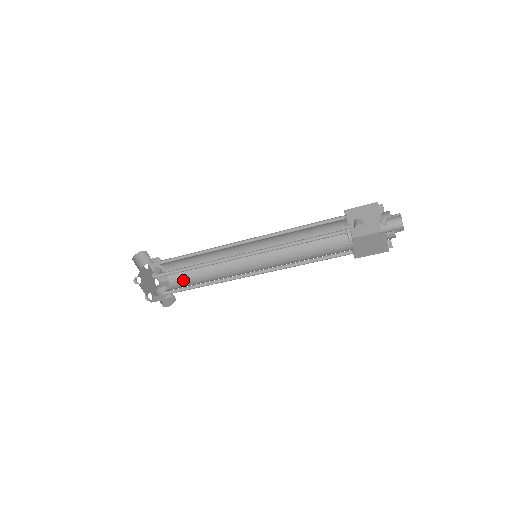
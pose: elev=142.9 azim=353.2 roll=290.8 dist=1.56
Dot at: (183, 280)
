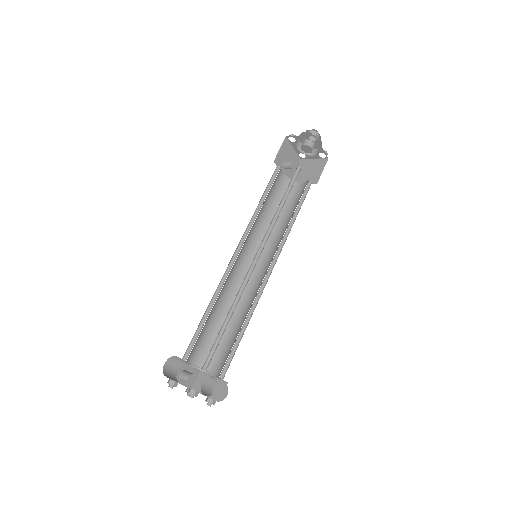
Dot at: (215, 353)
